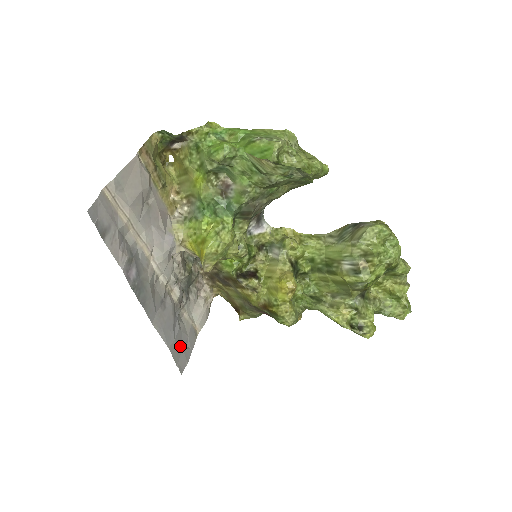
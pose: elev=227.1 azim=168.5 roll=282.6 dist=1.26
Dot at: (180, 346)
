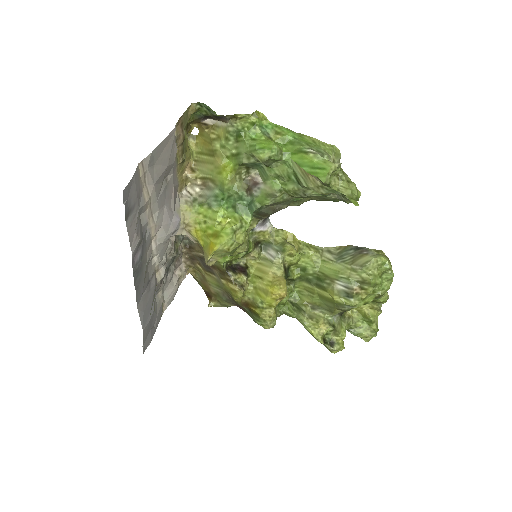
Dot at: (150, 327)
